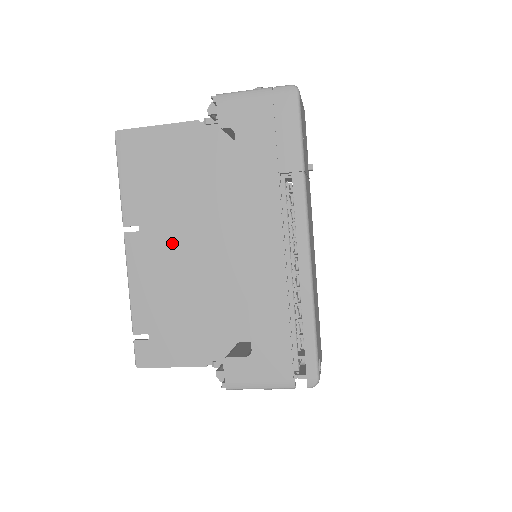
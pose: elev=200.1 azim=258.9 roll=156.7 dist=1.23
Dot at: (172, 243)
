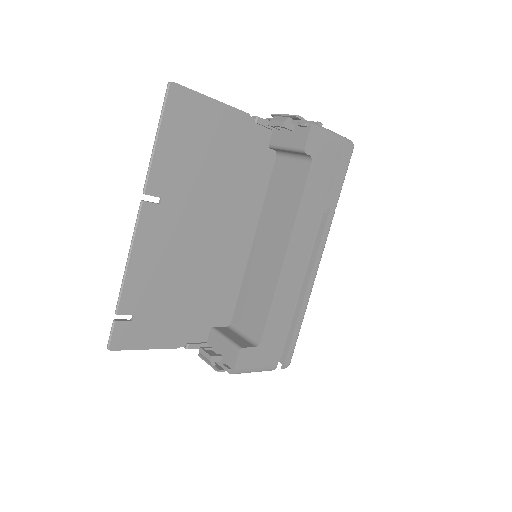
Dot at: (188, 225)
